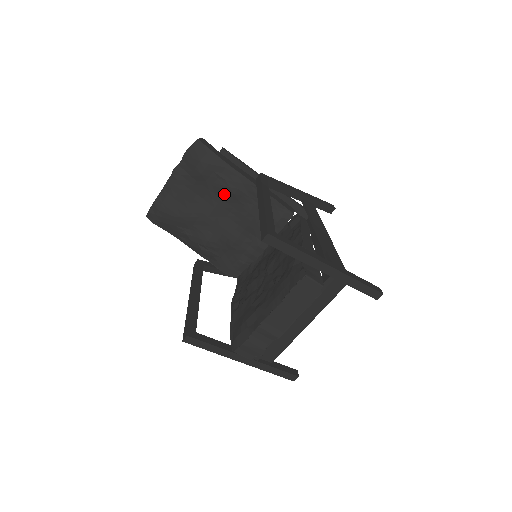
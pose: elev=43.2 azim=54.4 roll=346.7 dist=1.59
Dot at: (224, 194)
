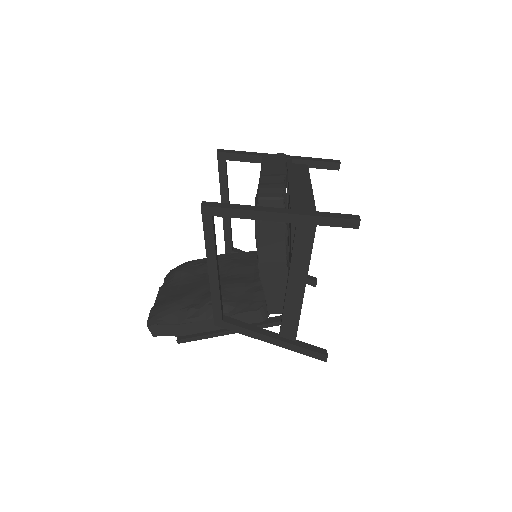
Dot at: (207, 269)
